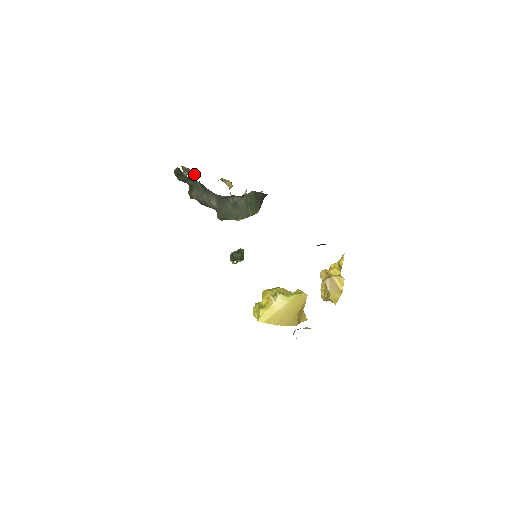
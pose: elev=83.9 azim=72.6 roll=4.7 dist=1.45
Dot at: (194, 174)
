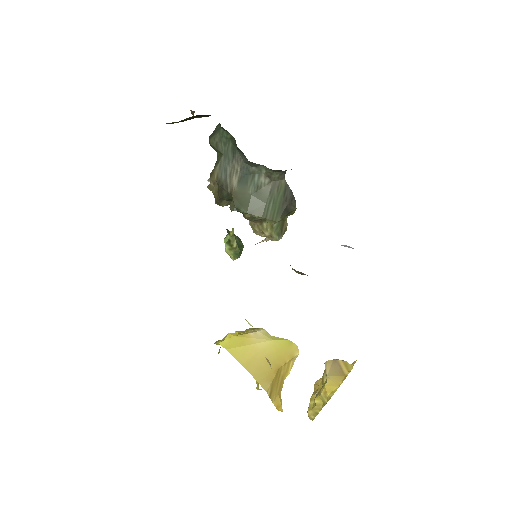
Dot at: occluded
